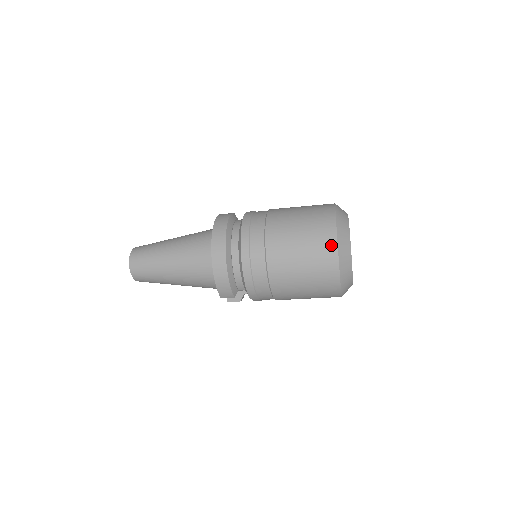
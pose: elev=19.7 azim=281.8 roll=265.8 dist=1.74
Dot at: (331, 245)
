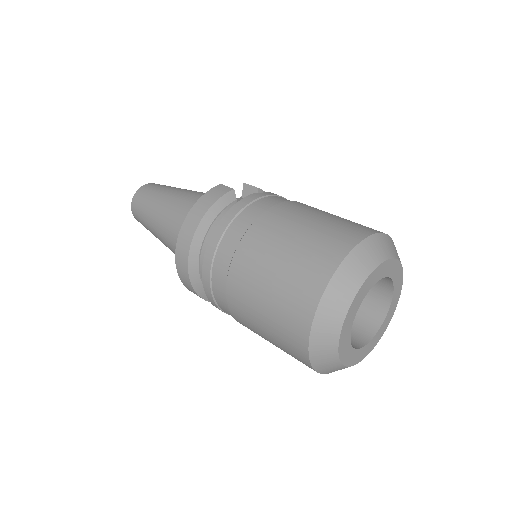
Dot at: (300, 333)
